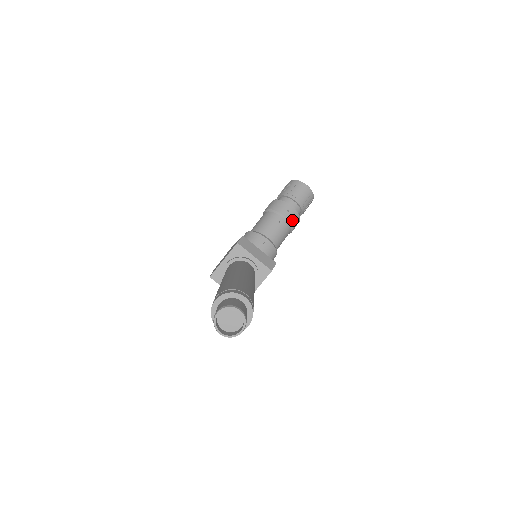
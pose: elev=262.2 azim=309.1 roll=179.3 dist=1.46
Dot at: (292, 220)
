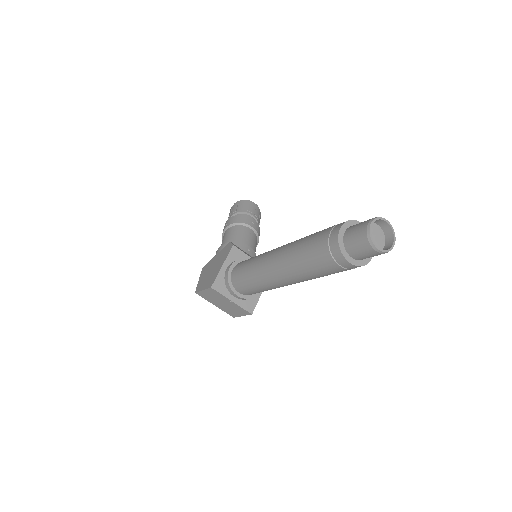
Dot at: (258, 232)
